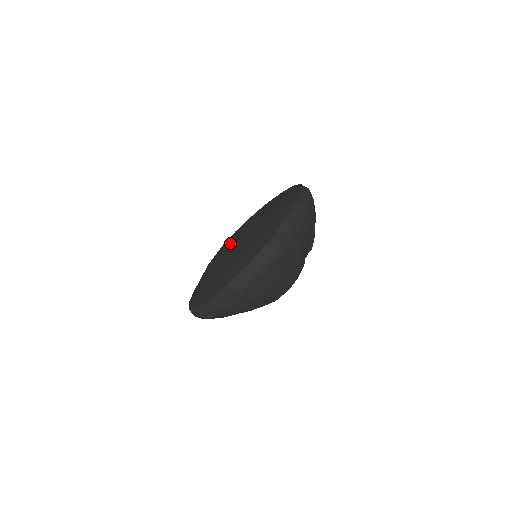
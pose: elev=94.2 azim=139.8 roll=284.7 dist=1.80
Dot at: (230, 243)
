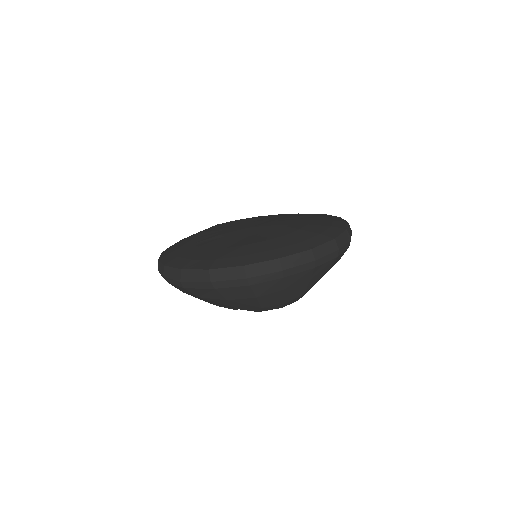
Dot at: (238, 227)
